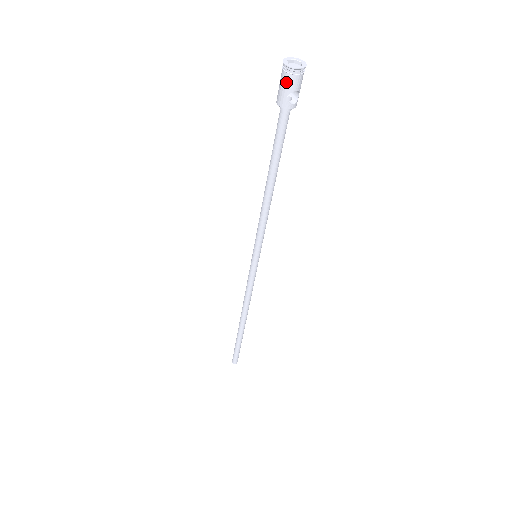
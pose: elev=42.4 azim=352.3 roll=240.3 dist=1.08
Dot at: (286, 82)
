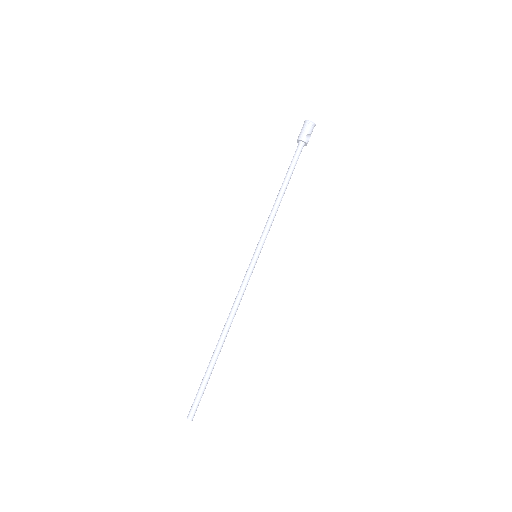
Dot at: (307, 128)
